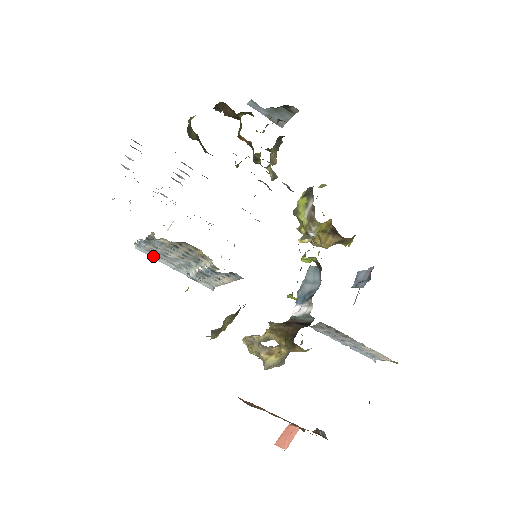
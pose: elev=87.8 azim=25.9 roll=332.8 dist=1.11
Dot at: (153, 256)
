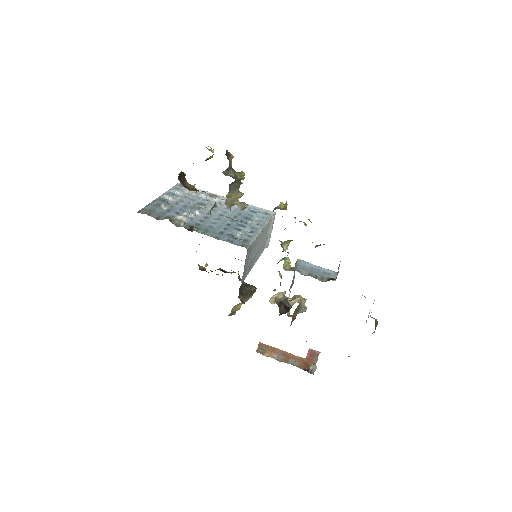
Dot at: occluded
